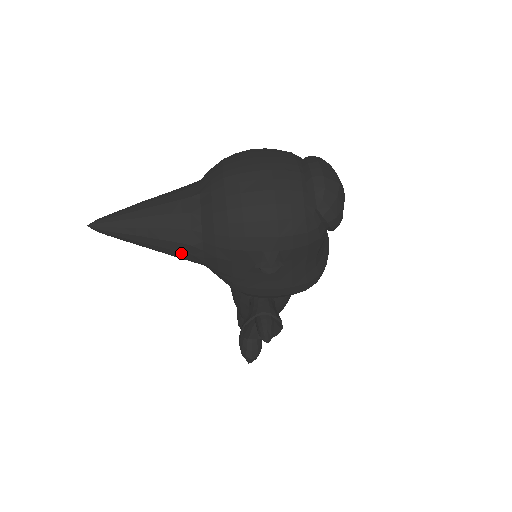
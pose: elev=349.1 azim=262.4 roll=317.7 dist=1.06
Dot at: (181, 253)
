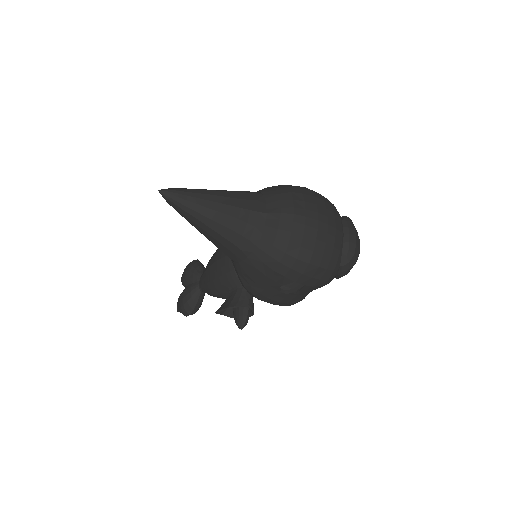
Dot at: (226, 249)
